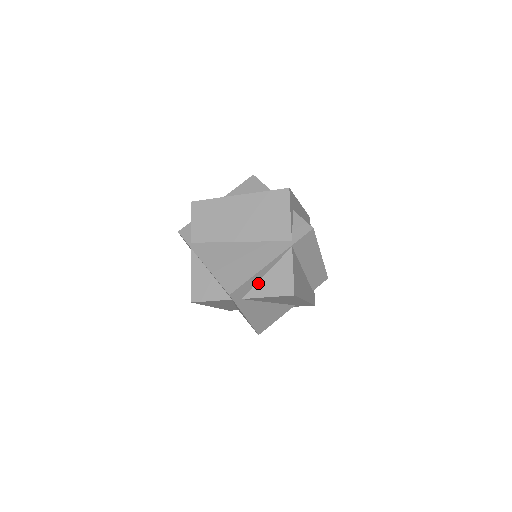
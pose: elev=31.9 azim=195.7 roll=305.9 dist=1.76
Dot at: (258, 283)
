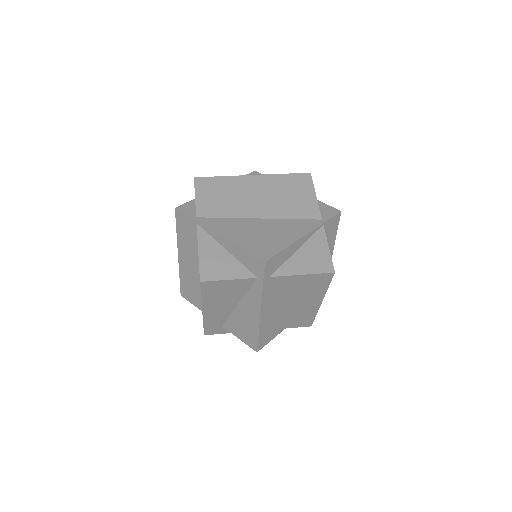
Dot at: (289, 260)
